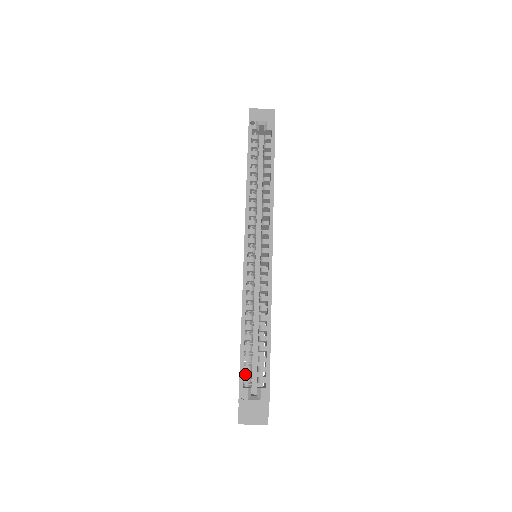
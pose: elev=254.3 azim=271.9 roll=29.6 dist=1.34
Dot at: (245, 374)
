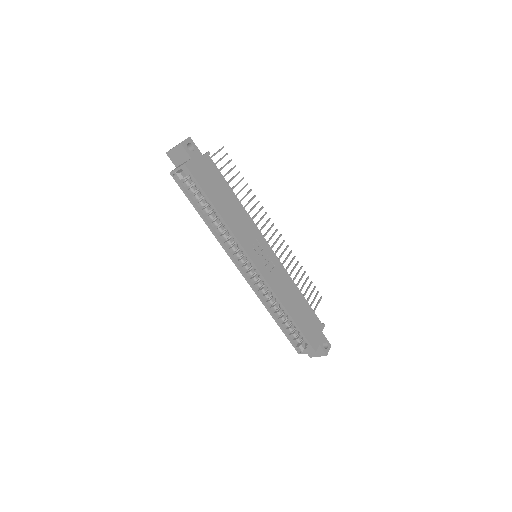
Dot at: (294, 337)
